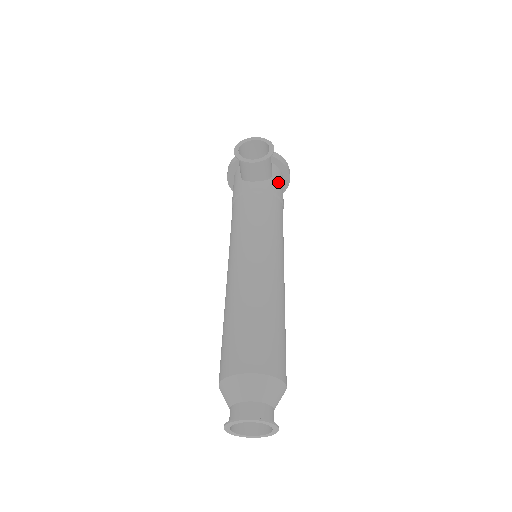
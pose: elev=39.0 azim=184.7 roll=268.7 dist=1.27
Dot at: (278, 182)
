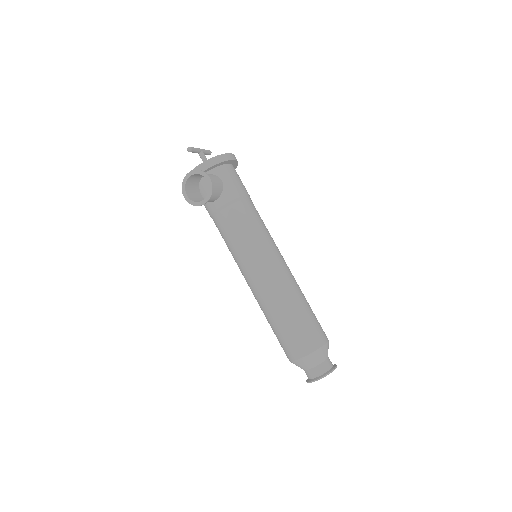
Dot at: (230, 182)
